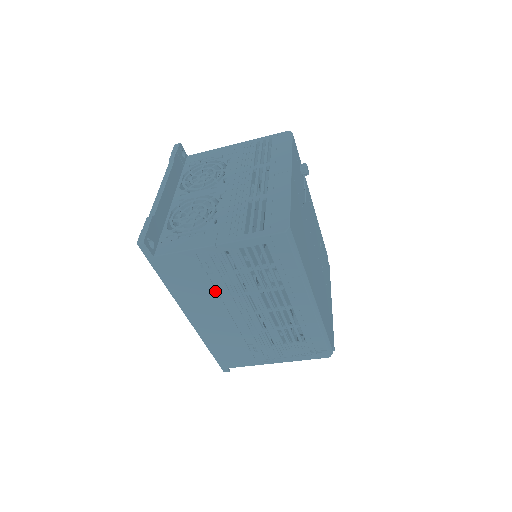
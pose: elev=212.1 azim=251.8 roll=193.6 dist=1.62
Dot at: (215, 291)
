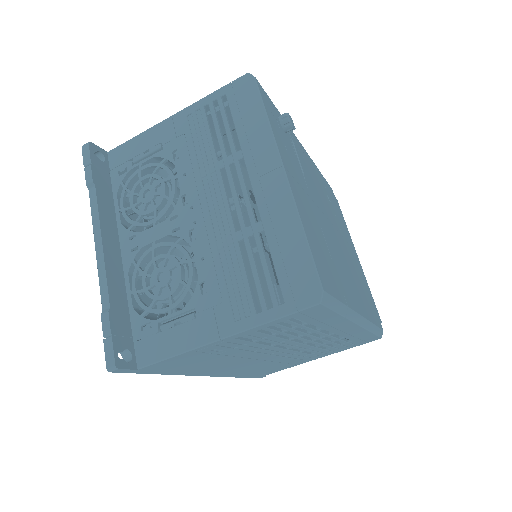
Dot at: (232, 357)
